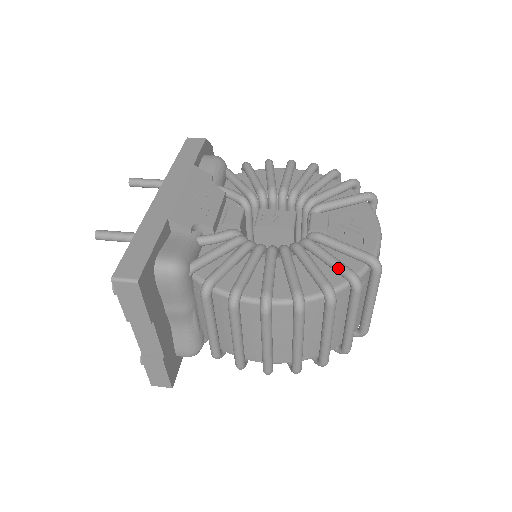
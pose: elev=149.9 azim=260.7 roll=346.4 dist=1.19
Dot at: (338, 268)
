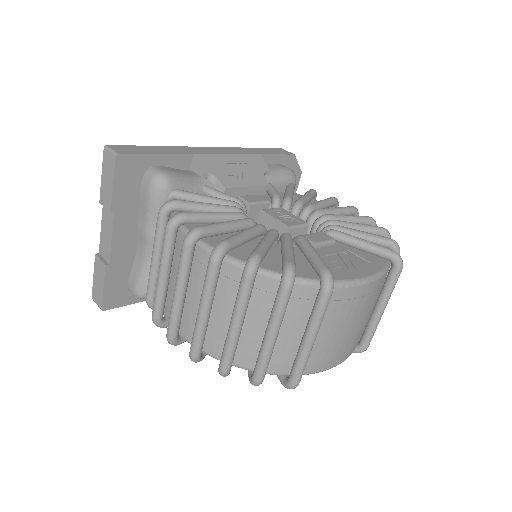
Dot at: (285, 257)
